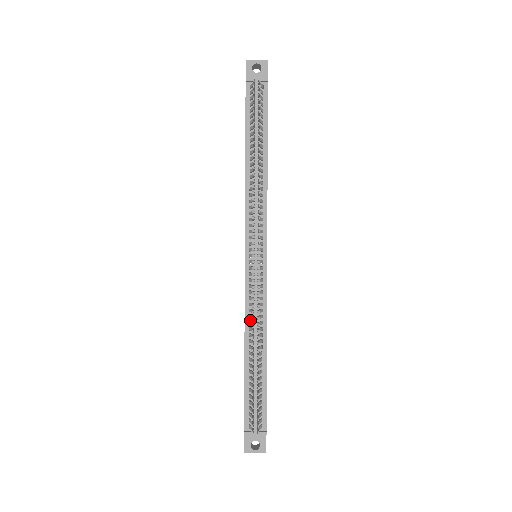
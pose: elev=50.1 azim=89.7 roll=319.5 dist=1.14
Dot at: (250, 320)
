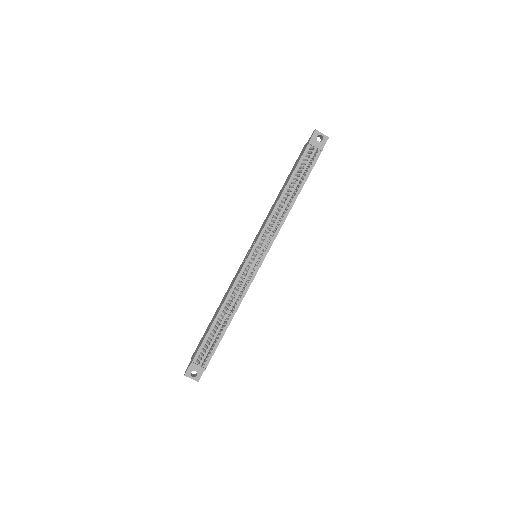
Dot at: (232, 295)
